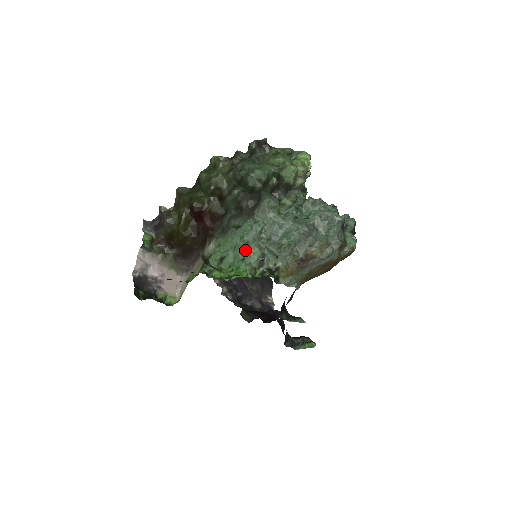
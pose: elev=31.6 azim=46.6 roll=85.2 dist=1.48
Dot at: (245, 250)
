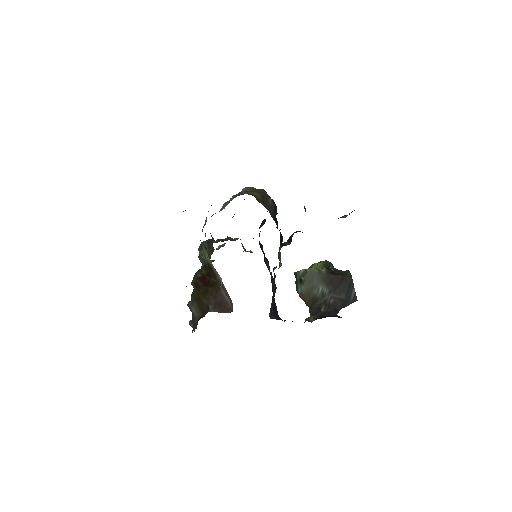
Dot at: occluded
